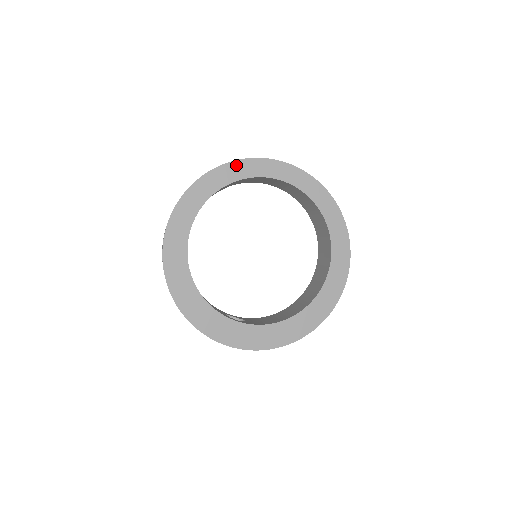
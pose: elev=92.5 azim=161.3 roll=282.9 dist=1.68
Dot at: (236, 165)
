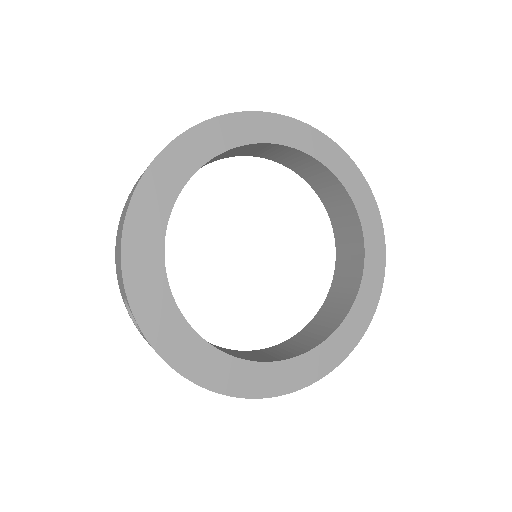
Dot at: (329, 144)
